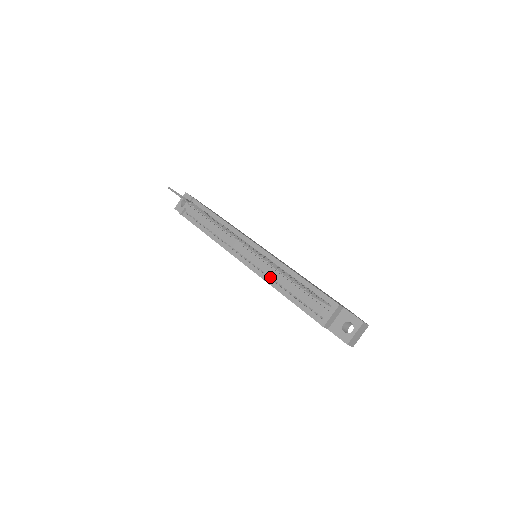
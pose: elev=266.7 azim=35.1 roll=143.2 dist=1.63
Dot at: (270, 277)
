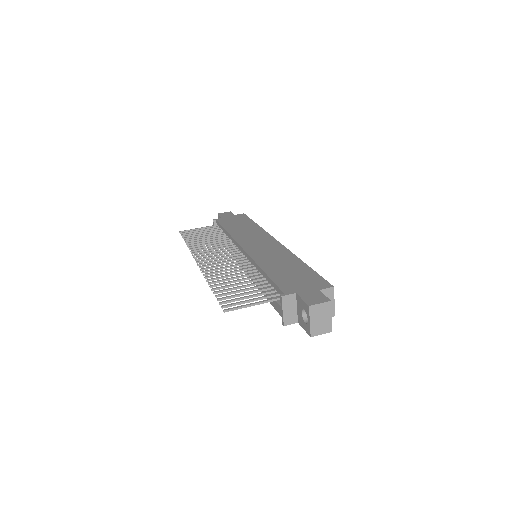
Dot at: occluded
